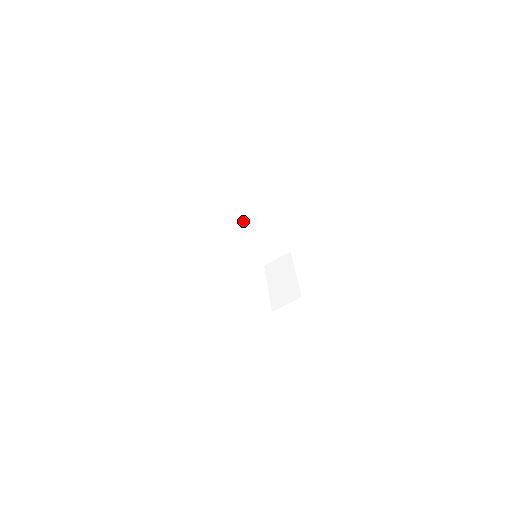
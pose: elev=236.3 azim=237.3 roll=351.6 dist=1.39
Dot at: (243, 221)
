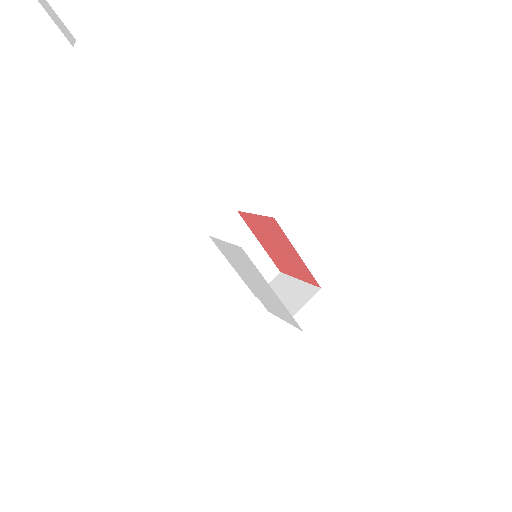
Dot at: (228, 232)
